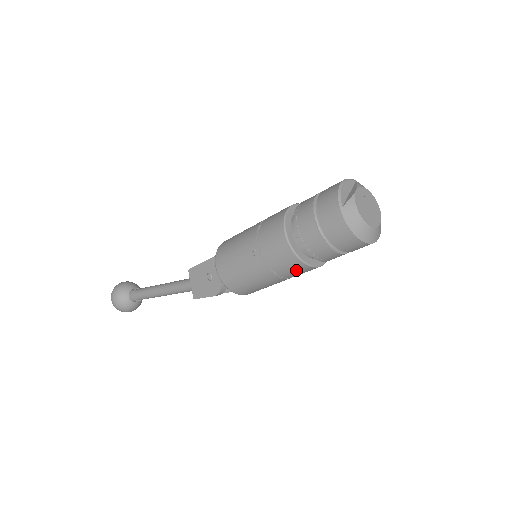
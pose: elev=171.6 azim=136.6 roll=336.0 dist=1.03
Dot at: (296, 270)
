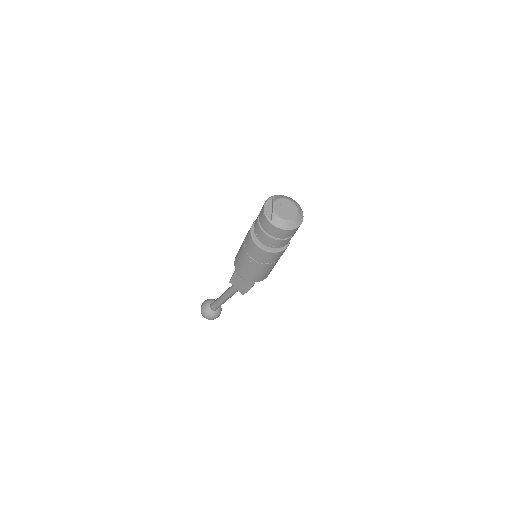
Dot at: (277, 256)
